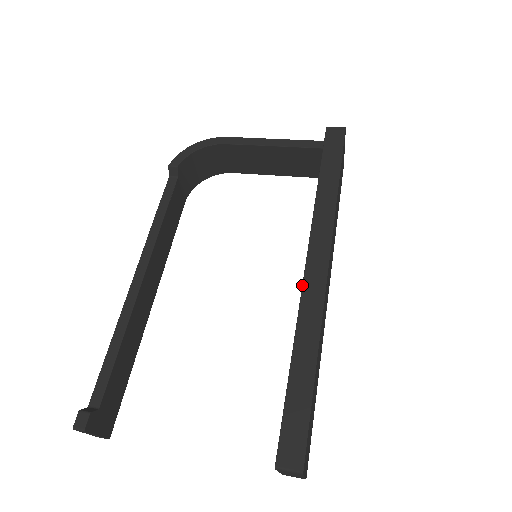
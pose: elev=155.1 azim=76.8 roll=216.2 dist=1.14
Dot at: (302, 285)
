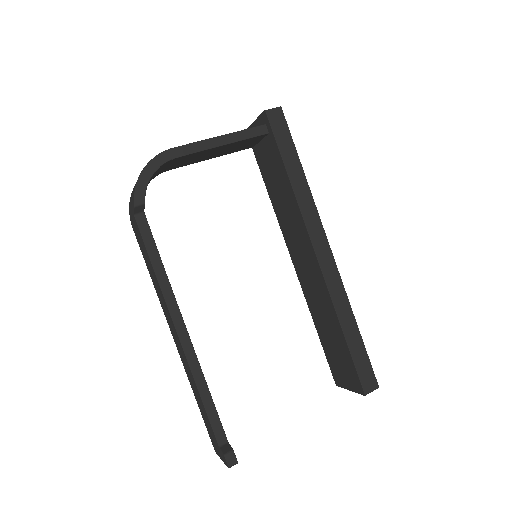
Dot at: (322, 273)
